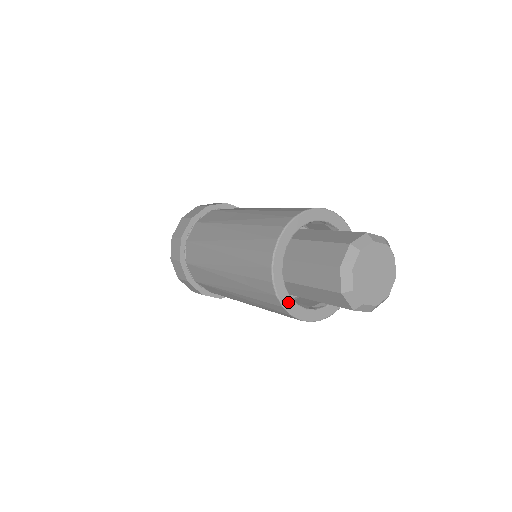
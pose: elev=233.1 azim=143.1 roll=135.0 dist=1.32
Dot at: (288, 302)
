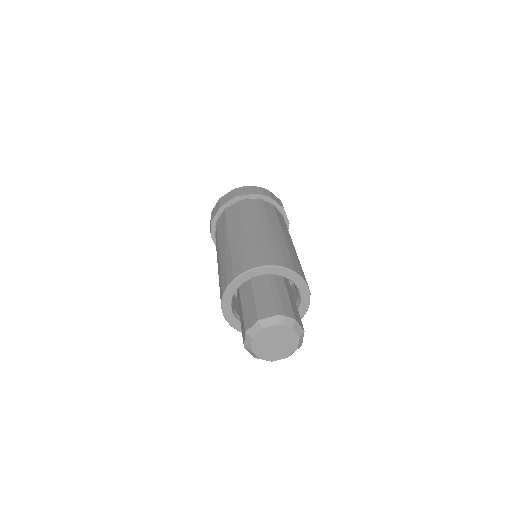
Dot at: occluded
